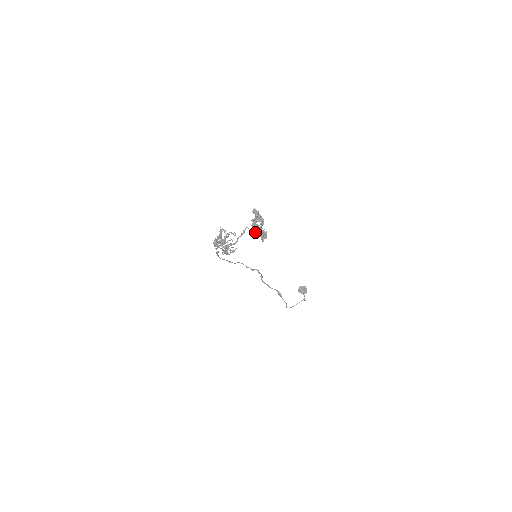
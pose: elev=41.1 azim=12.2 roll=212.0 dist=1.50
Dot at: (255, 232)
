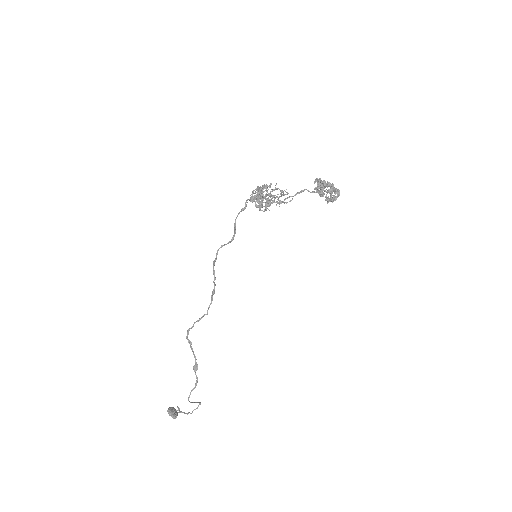
Dot at: occluded
